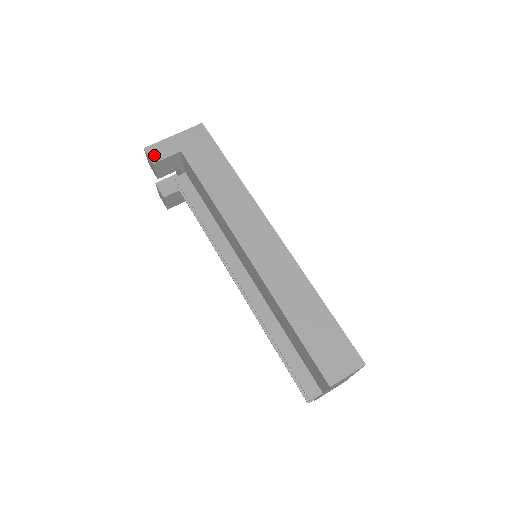
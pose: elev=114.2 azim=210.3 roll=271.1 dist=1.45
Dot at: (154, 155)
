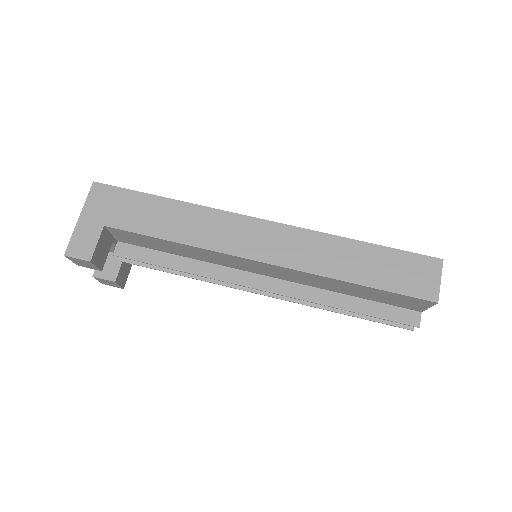
Dot at: (82, 253)
